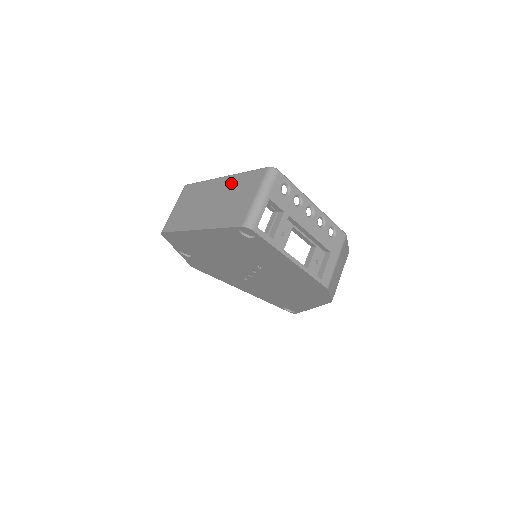
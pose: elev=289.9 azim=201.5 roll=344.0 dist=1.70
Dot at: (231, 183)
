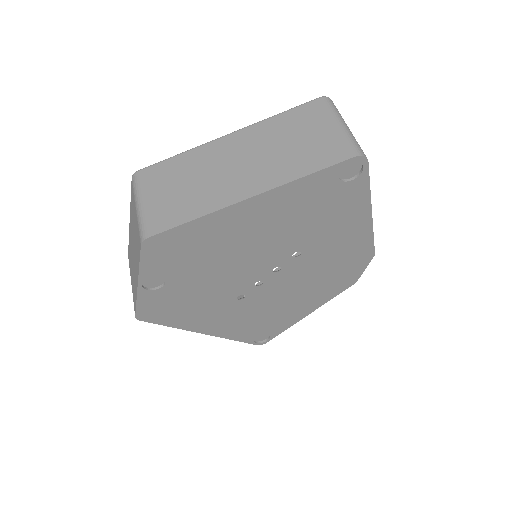
Dot at: (261, 132)
